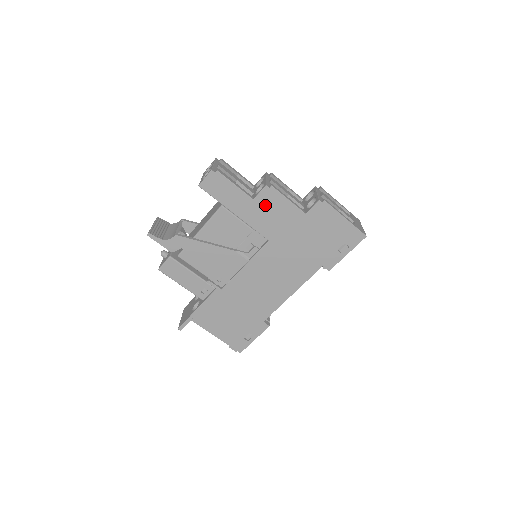
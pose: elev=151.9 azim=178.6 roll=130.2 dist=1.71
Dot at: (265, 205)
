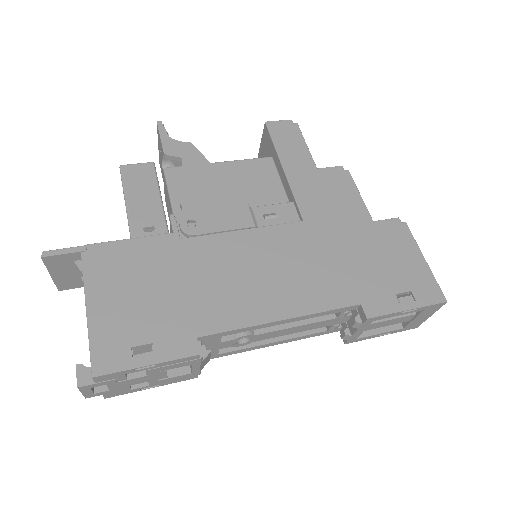
Dot at: (327, 182)
